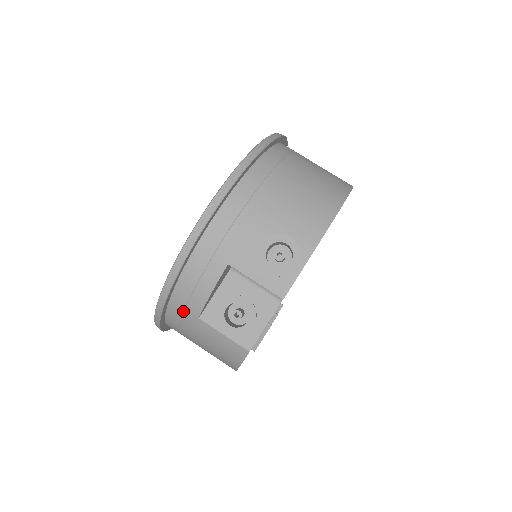
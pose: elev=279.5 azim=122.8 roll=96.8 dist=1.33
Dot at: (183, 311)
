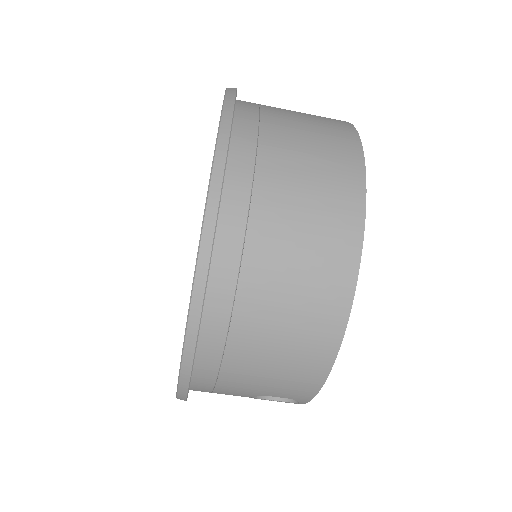
Dot at: occluded
